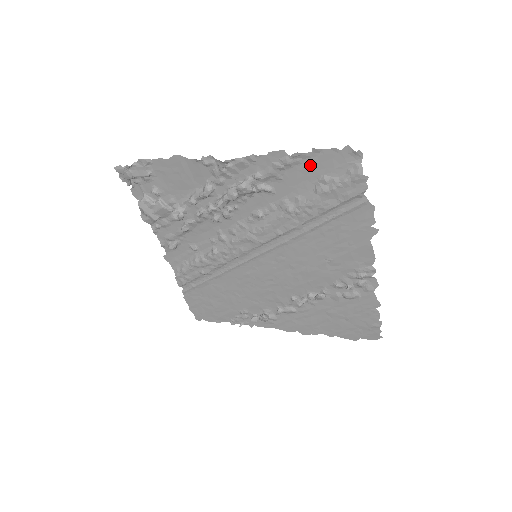
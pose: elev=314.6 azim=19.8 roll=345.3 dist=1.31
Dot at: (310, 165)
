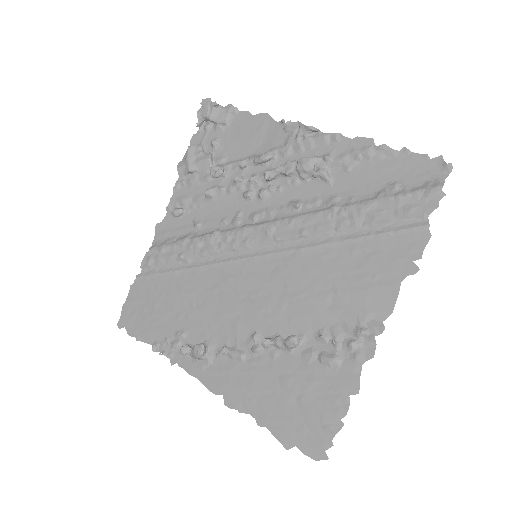
Dot at: (389, 165)
